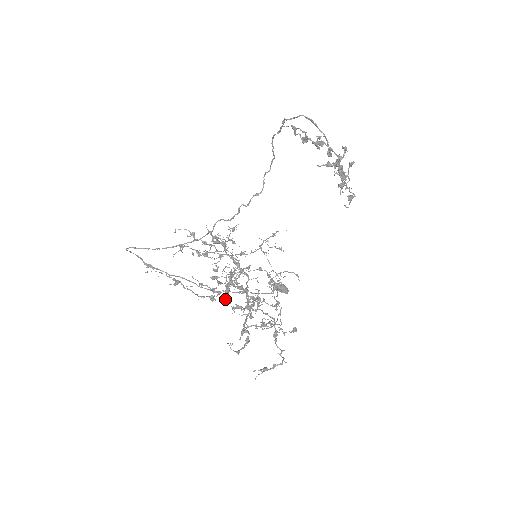
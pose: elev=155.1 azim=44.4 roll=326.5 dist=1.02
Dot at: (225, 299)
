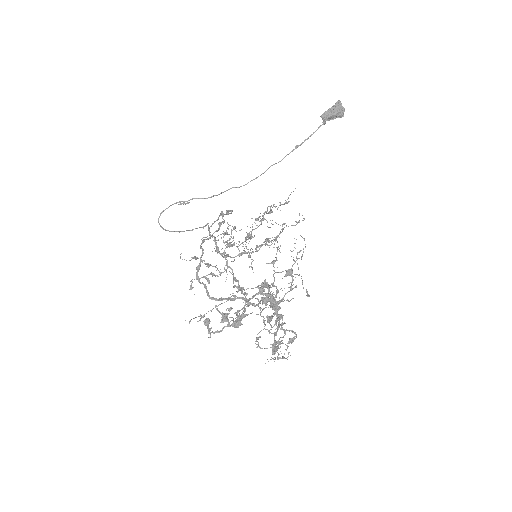
Dot at: (249, 267)
